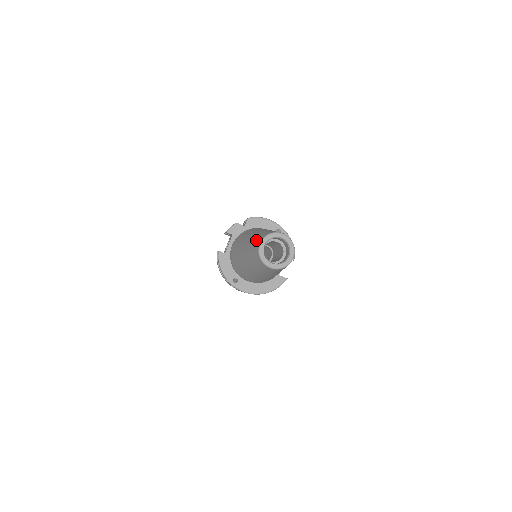
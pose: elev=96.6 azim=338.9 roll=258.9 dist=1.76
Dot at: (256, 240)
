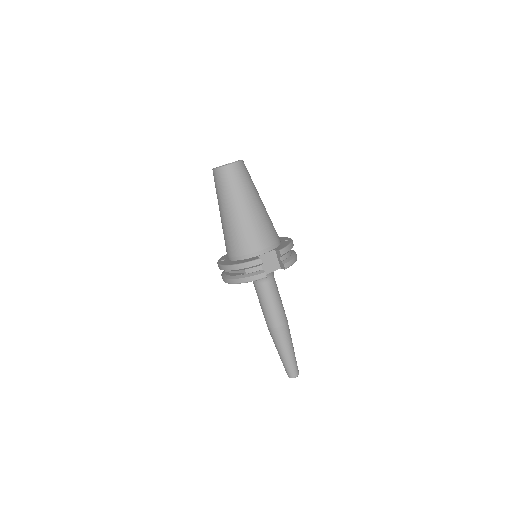
Dot at: occluded
